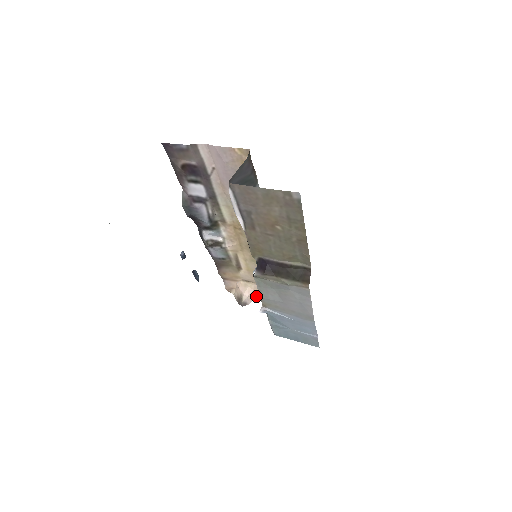
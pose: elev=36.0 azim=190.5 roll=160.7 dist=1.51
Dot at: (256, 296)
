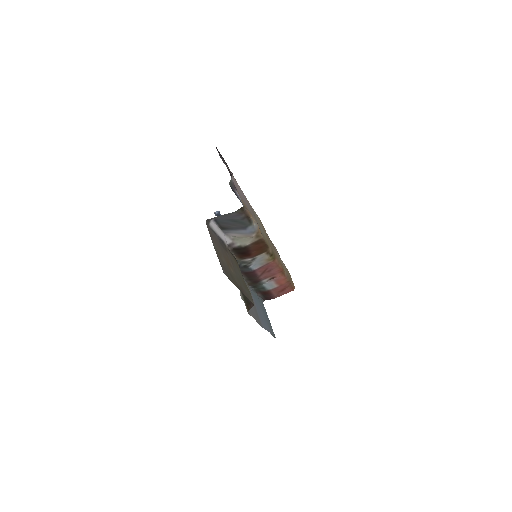
Dot at: occluded
